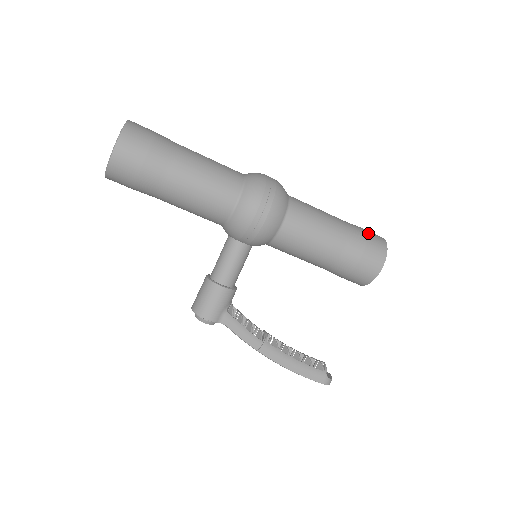
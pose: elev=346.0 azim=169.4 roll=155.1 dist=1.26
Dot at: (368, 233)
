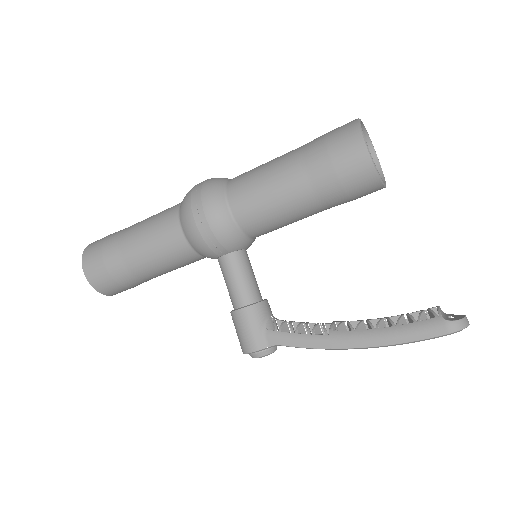
Dot at: (330, 132)
